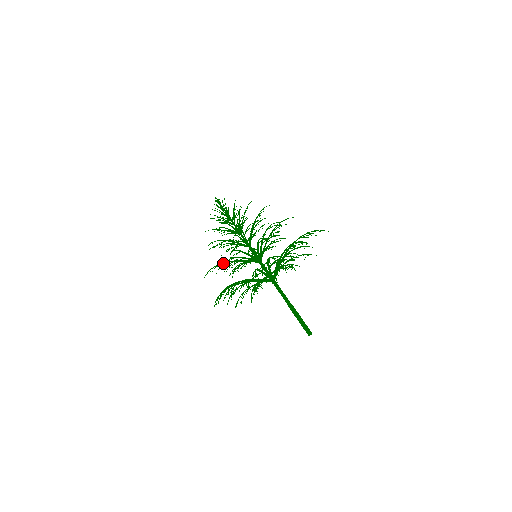
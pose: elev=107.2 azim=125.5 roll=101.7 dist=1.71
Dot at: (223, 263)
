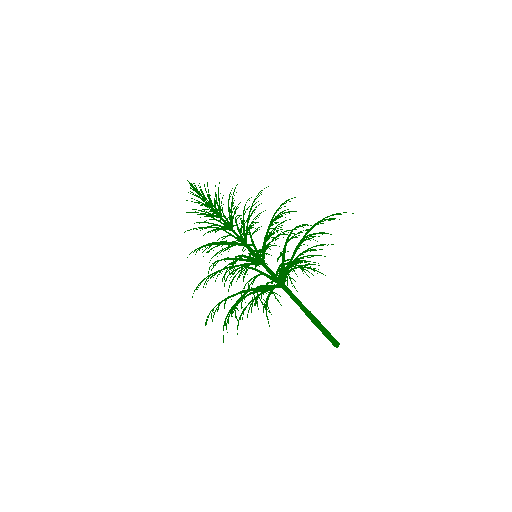
Dot at: (214, 273)
